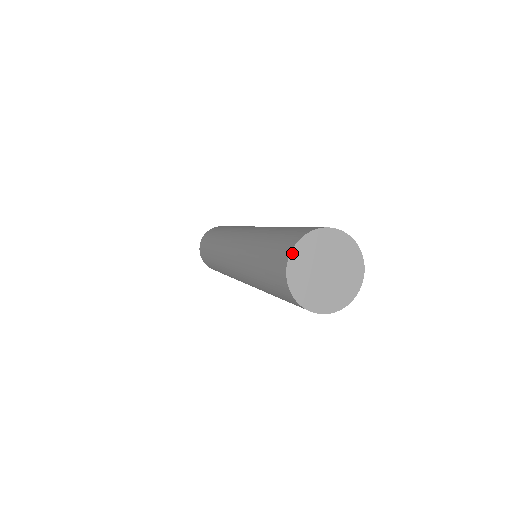
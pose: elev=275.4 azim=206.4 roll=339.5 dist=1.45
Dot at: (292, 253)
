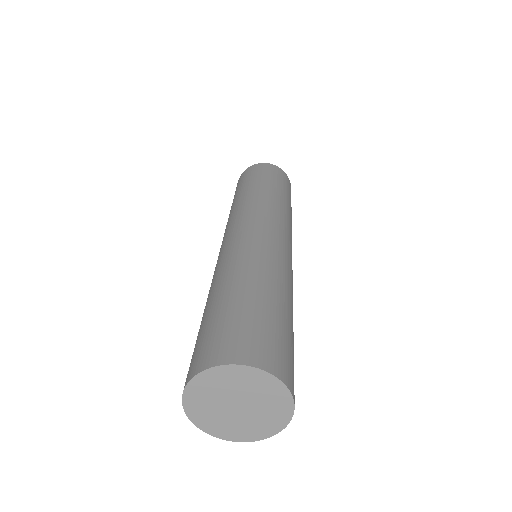
Dot at: (191, 419)
